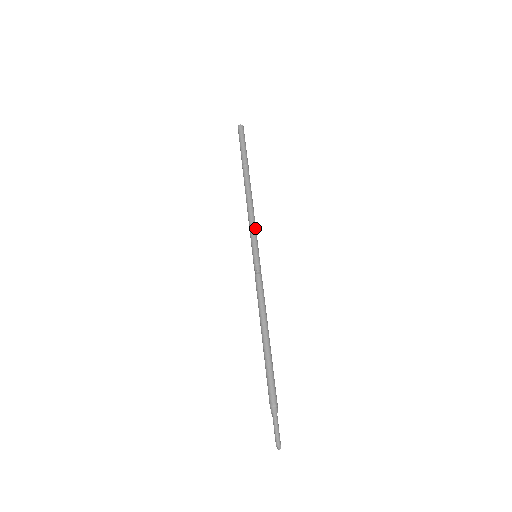
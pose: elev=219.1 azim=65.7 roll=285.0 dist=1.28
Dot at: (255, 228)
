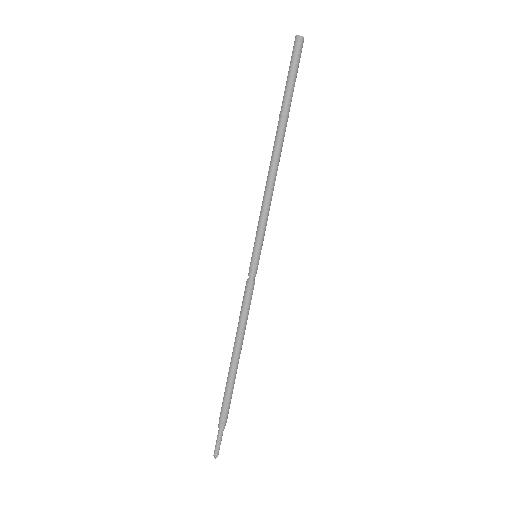
Dot at: occluded
